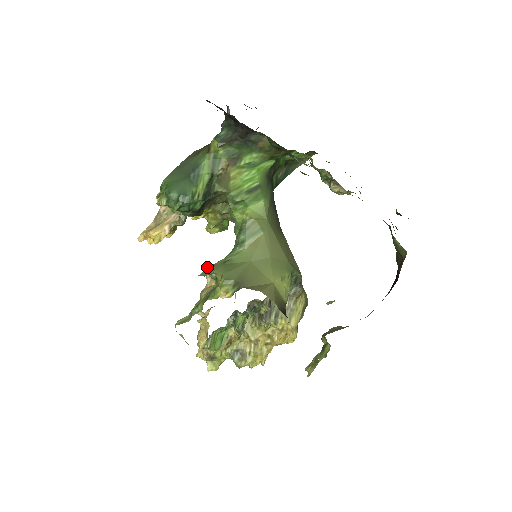
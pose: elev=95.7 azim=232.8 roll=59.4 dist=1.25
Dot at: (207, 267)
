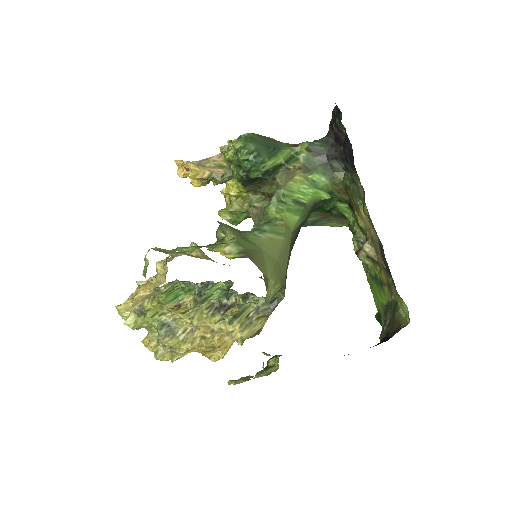
Dot at: occluded
